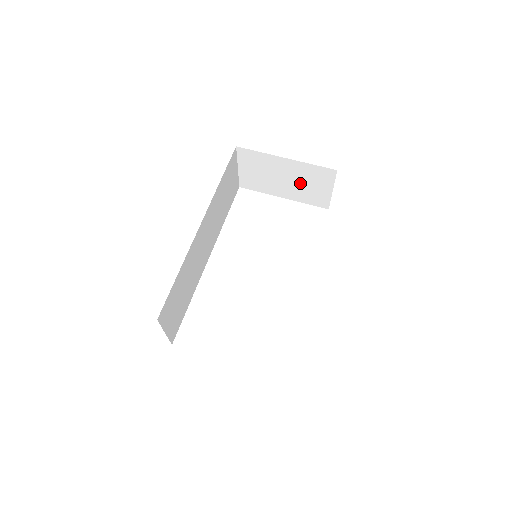
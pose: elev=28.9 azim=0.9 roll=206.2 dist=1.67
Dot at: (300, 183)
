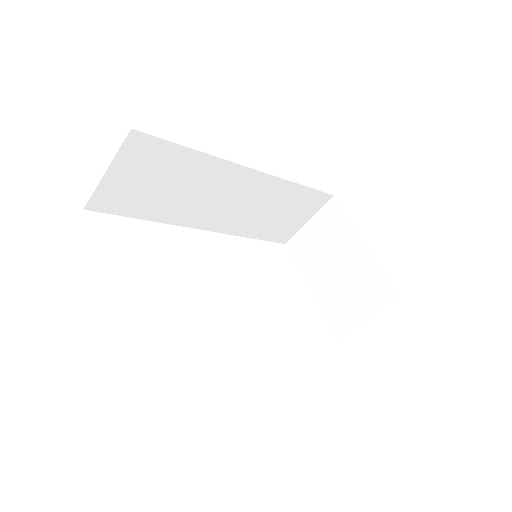
Dot at: (347, 283)
